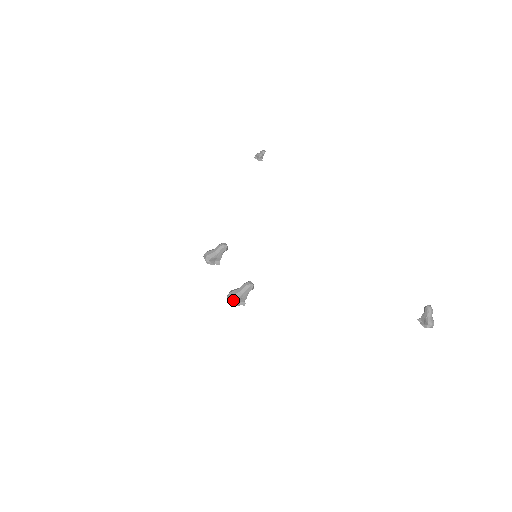
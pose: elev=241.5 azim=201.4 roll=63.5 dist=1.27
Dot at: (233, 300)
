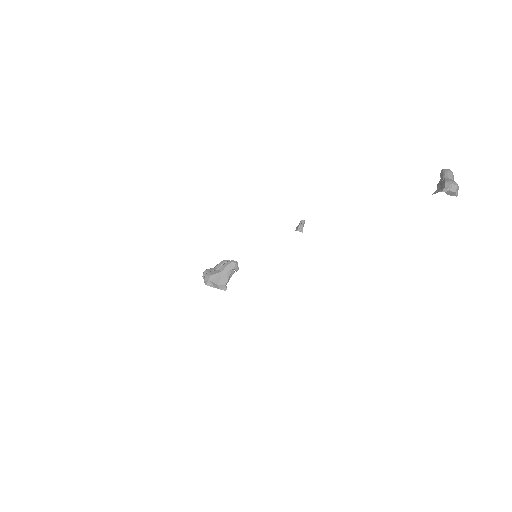
Dot at: (208, 278)
